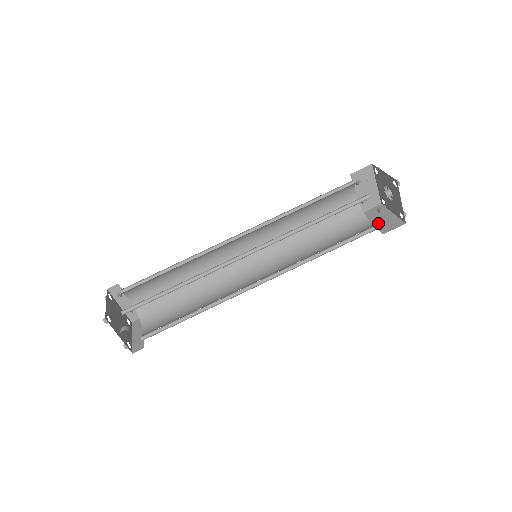
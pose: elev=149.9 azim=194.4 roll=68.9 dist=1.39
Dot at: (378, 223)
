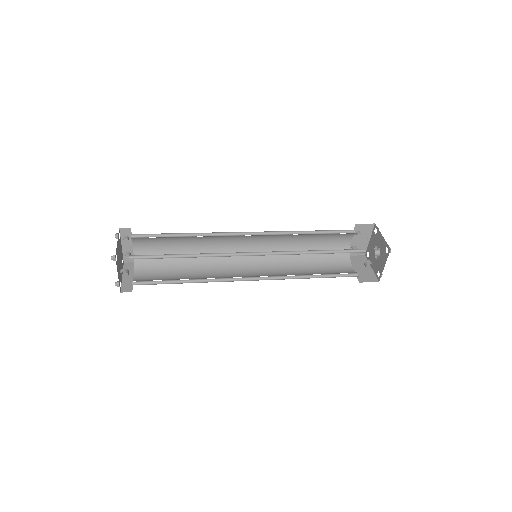
Dot at: (358, 271)
